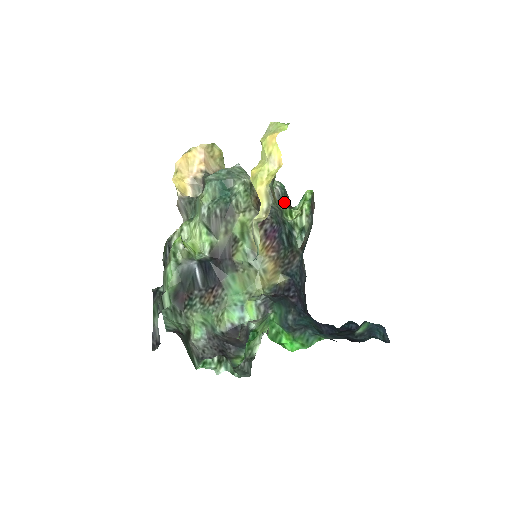
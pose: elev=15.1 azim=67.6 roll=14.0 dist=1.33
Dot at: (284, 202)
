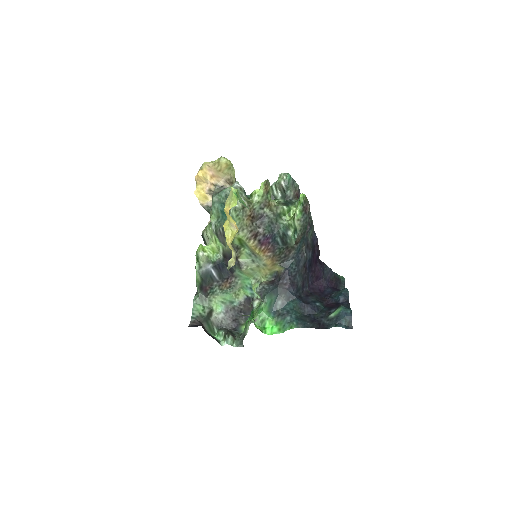
Dot at: (289, 195)
